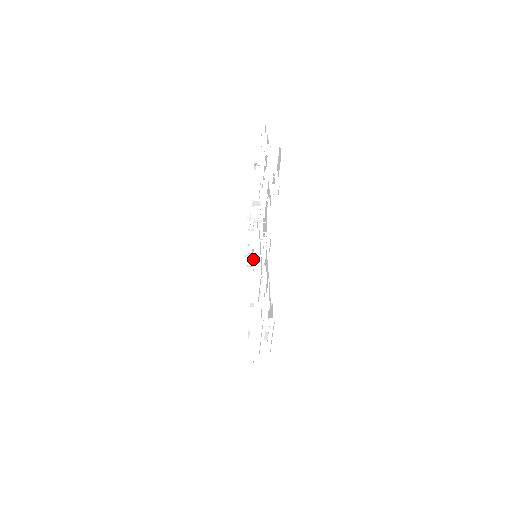
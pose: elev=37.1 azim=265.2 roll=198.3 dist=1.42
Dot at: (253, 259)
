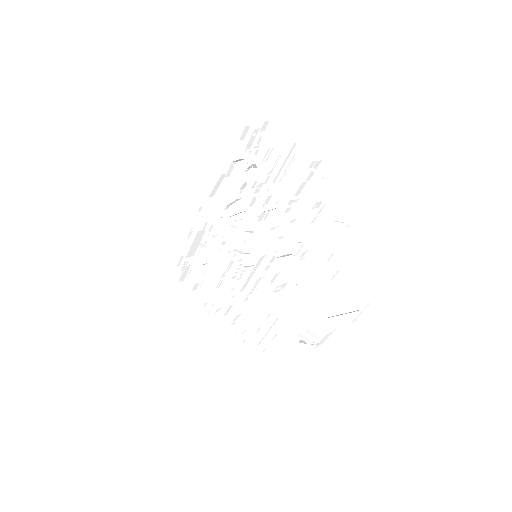
Dot at: (234, 254)
